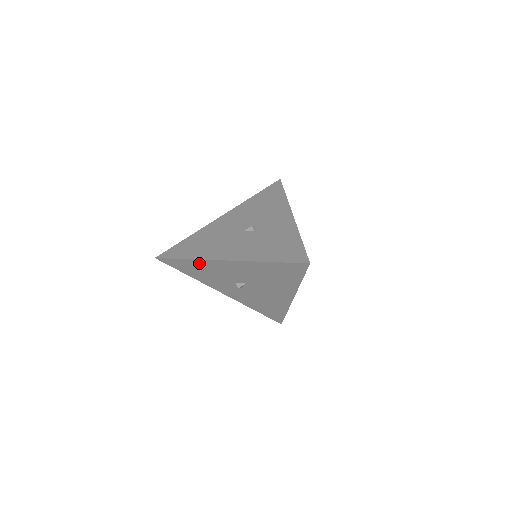
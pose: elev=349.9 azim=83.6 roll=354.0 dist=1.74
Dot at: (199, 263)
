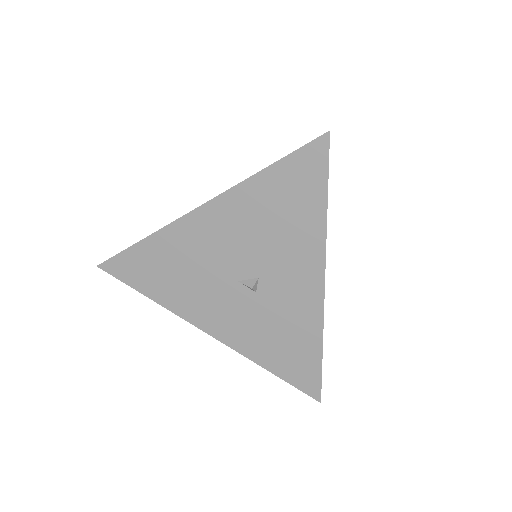
Dot at: occluded
